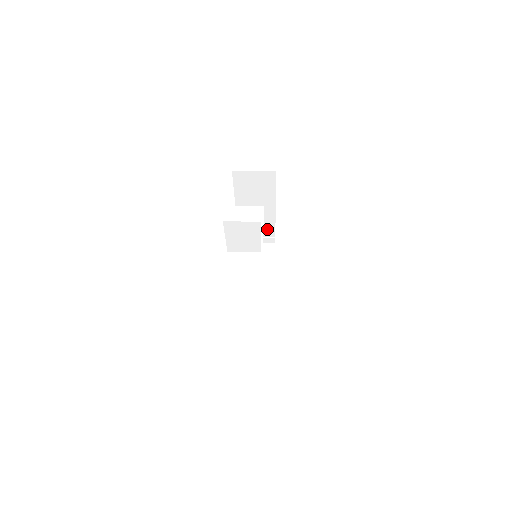
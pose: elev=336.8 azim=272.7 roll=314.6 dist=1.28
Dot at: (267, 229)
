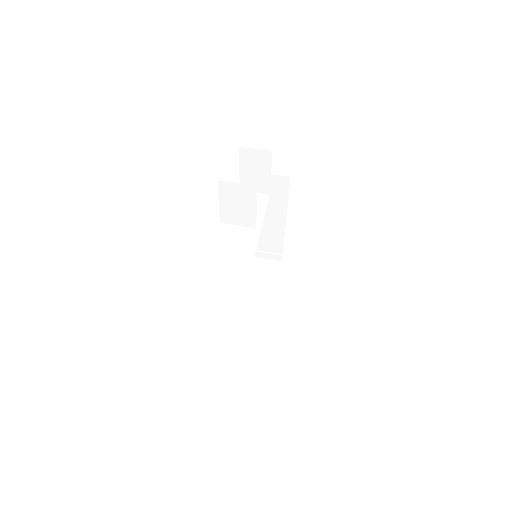
Dot at: (275, 244)
